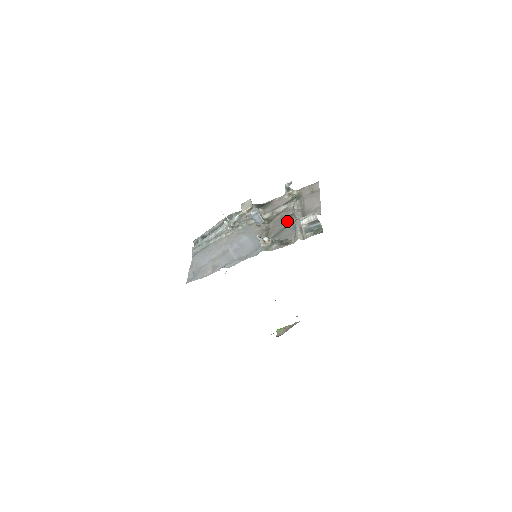
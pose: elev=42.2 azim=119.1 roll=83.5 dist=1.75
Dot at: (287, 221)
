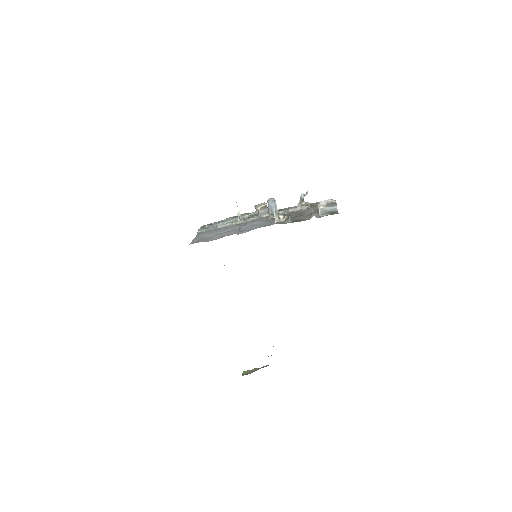
Dot at: (301, 213)
